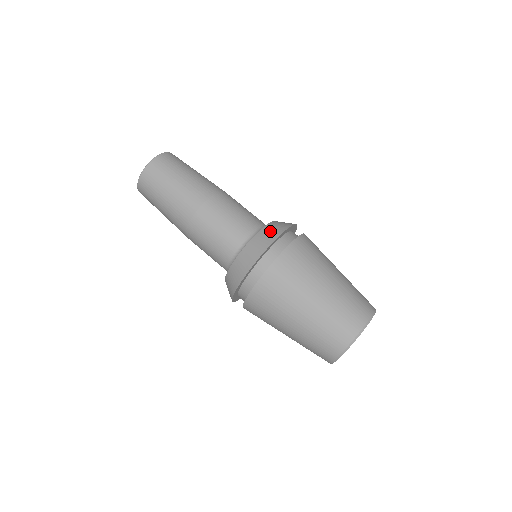
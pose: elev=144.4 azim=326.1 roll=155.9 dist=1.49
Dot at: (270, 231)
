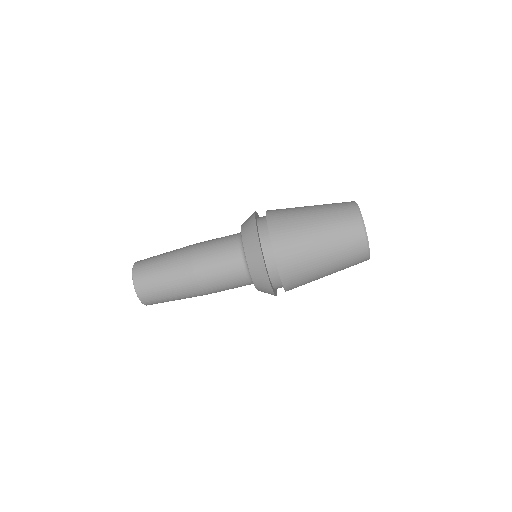
Dot at: (247, 219)
